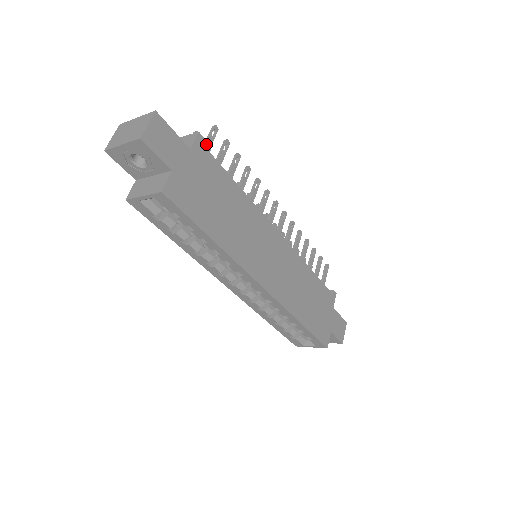
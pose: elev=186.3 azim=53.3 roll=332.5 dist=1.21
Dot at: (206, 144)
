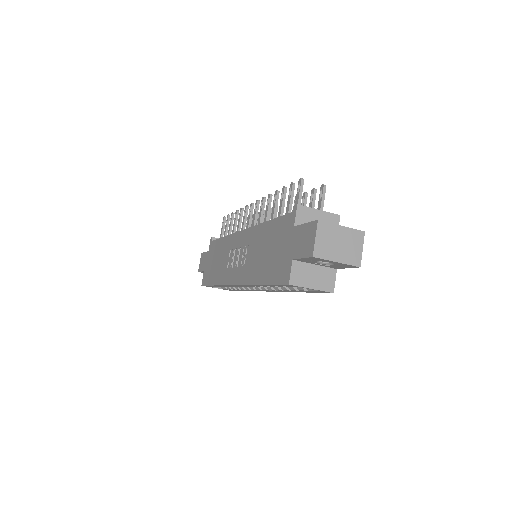
Dot at: occluded
